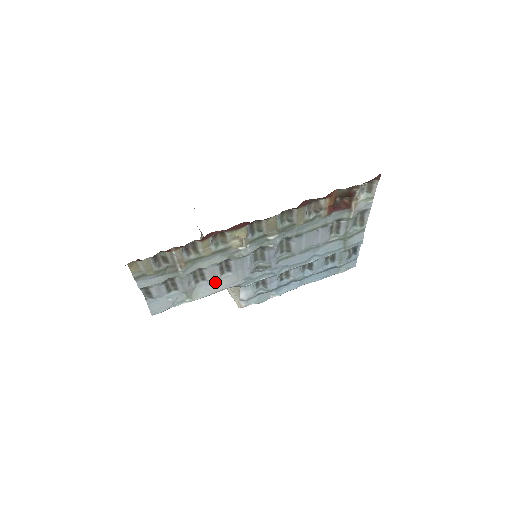
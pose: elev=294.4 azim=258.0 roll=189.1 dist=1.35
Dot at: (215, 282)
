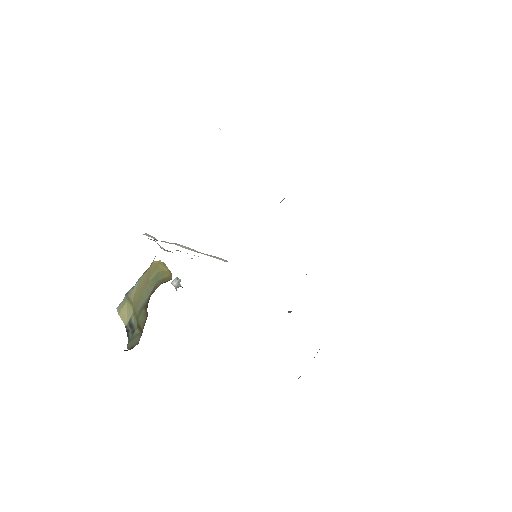
Dot at: occluded
